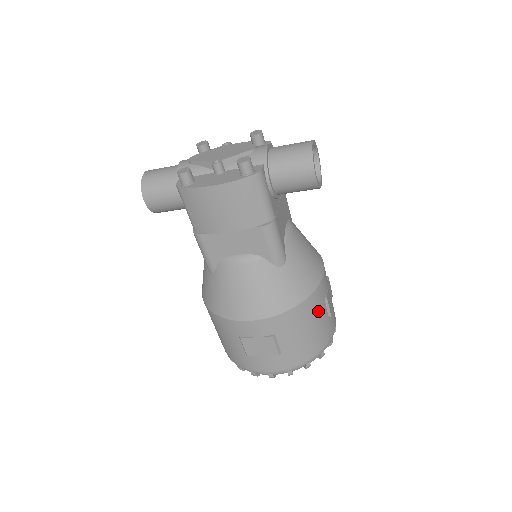
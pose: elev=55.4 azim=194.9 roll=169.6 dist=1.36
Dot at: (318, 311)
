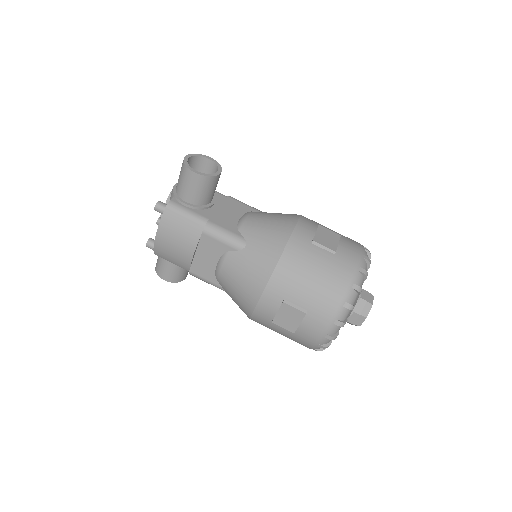
Dot at: (309, 256)
